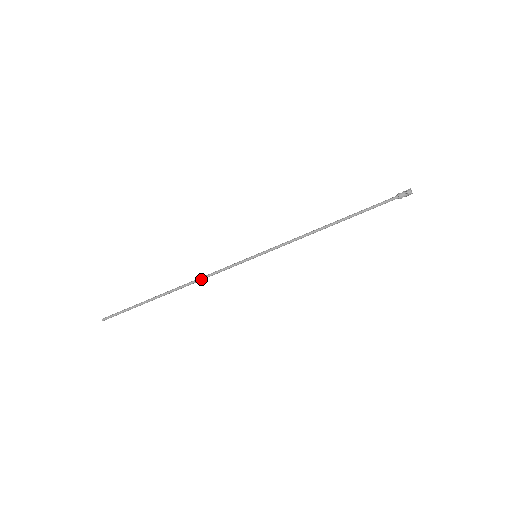
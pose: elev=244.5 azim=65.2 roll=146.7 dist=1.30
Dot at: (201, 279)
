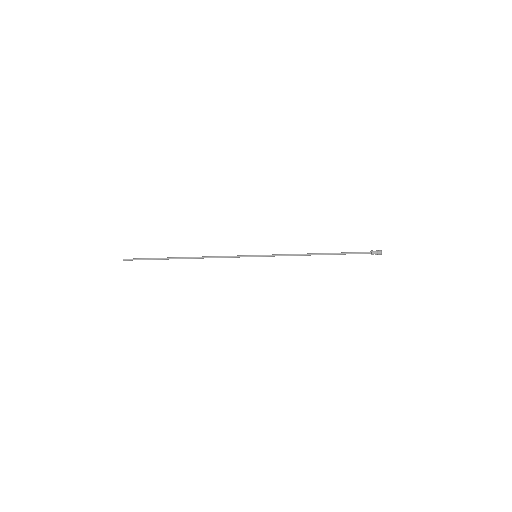
Dot at: (210, 257)
